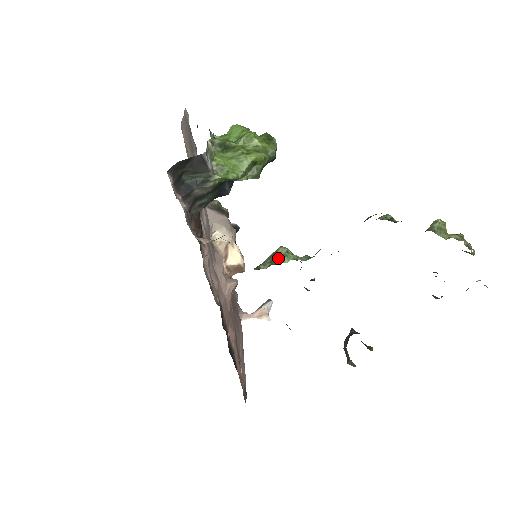
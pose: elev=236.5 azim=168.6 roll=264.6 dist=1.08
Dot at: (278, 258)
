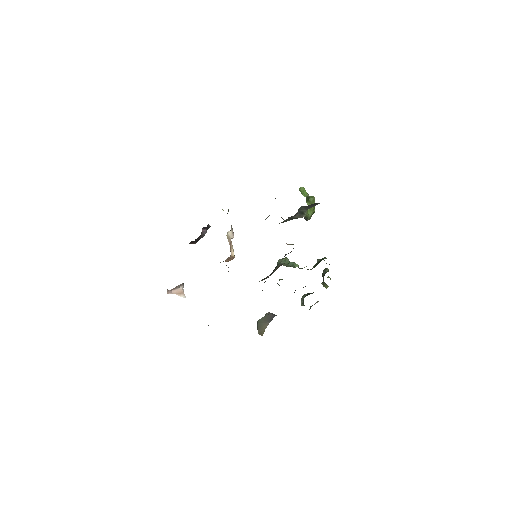
Dot at: (293, 264)
